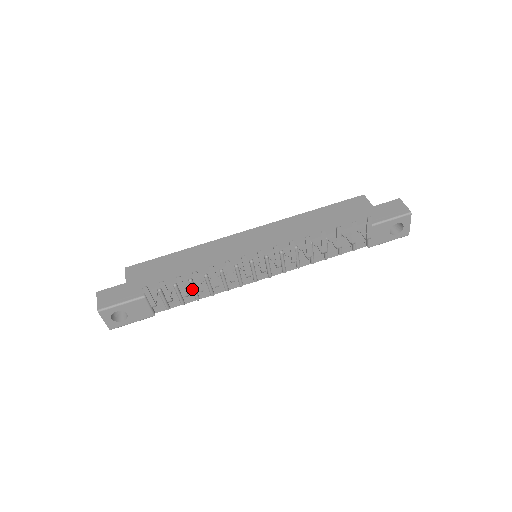
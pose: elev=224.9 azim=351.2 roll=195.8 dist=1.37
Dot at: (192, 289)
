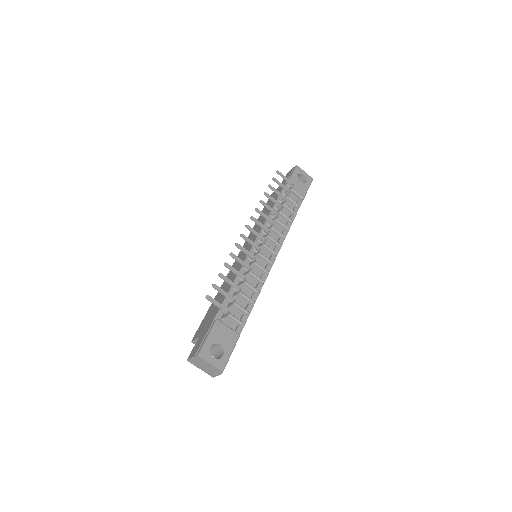
Dot at: (241, 294)
